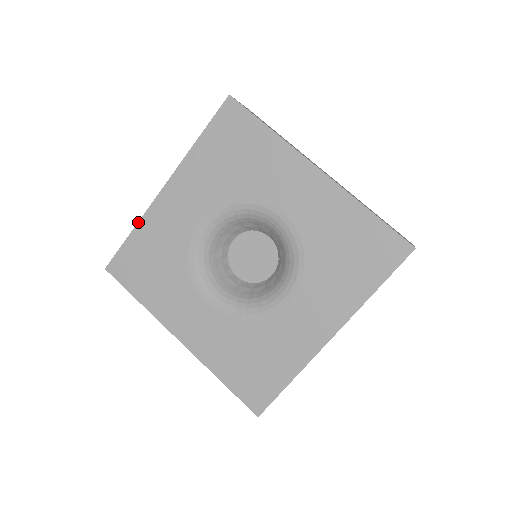
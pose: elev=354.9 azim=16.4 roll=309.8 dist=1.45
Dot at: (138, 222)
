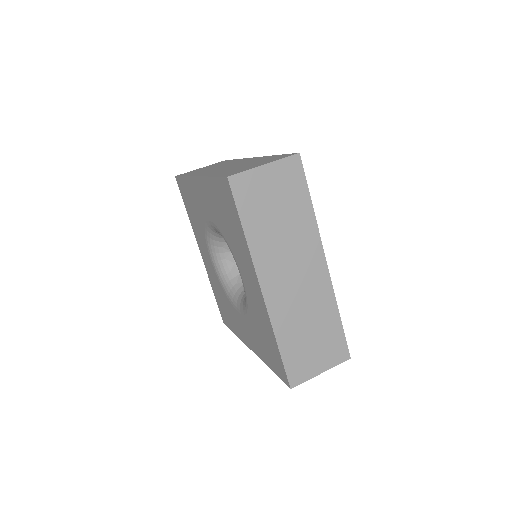
Dot at: (186, 176)
